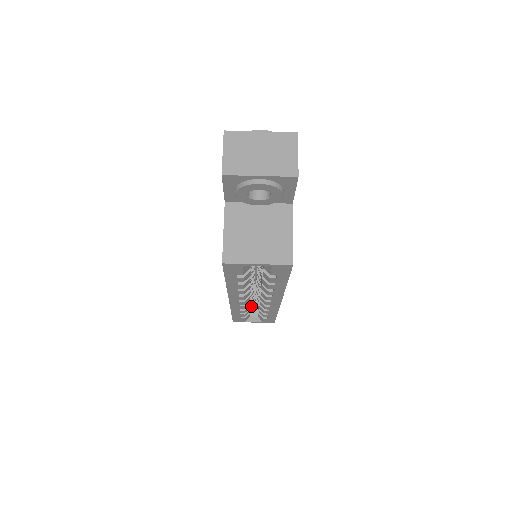
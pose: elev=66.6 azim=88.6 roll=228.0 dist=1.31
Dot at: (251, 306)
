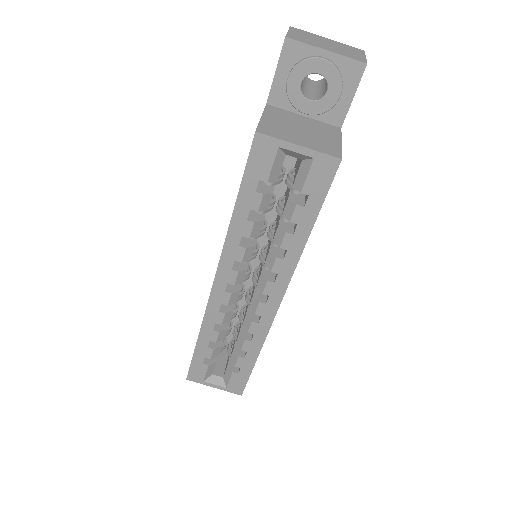
Dot at: (217, 363)
